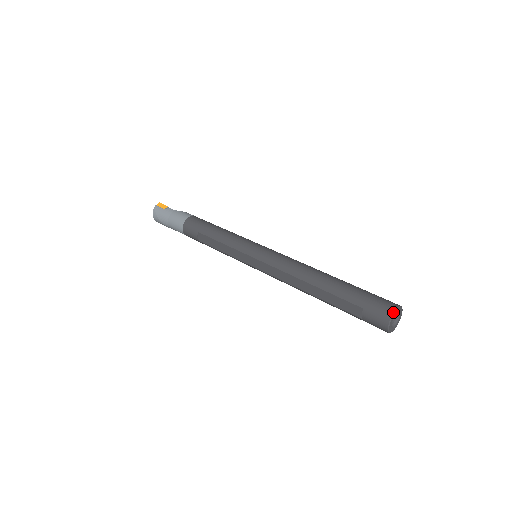
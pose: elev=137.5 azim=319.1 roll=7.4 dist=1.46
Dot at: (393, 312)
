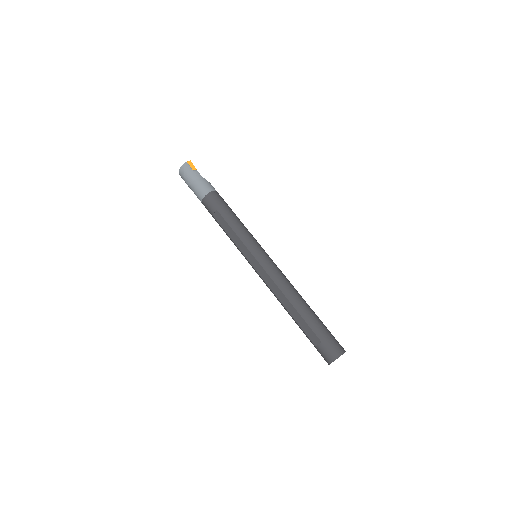
Dot at: (340, 355)
